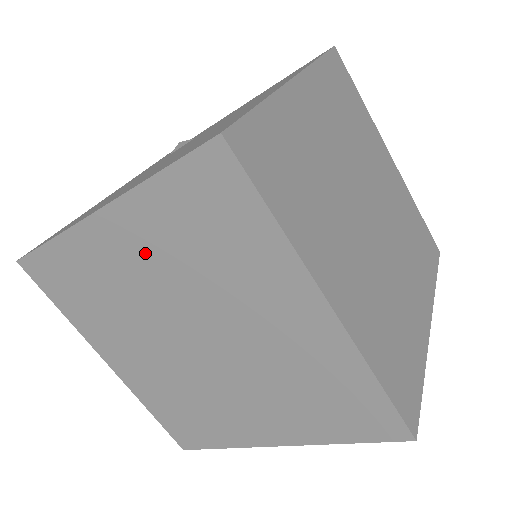
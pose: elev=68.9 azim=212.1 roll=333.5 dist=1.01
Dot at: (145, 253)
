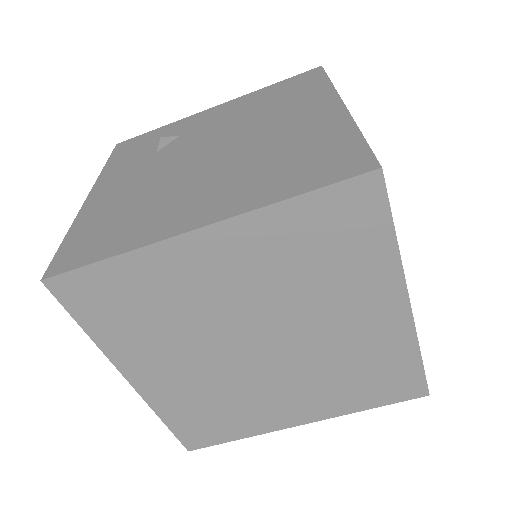
Dot at: (243, 267)
